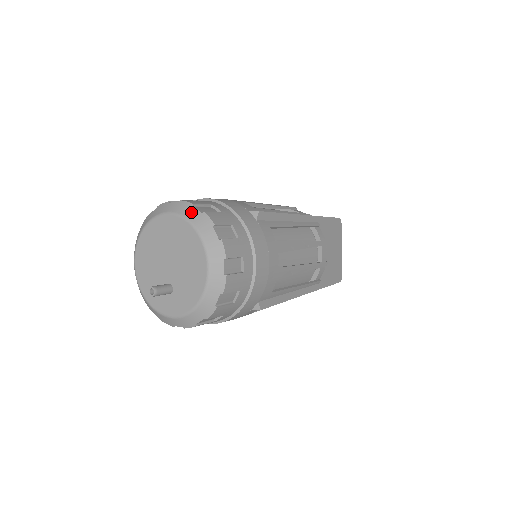
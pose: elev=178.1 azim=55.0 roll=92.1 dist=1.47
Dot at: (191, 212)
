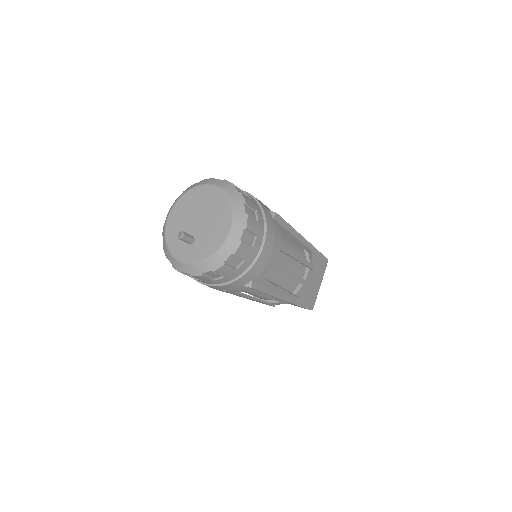
Dot at: (231, 189)
